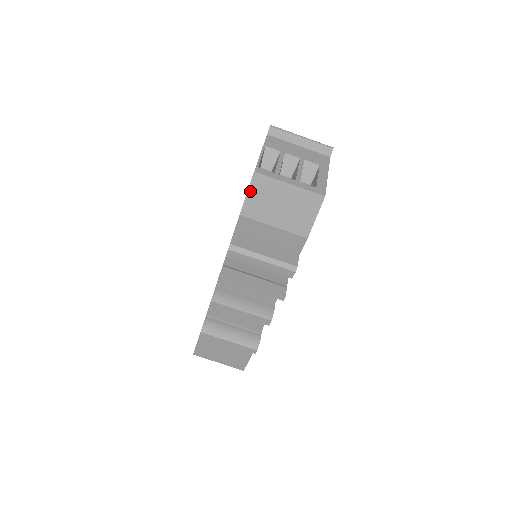
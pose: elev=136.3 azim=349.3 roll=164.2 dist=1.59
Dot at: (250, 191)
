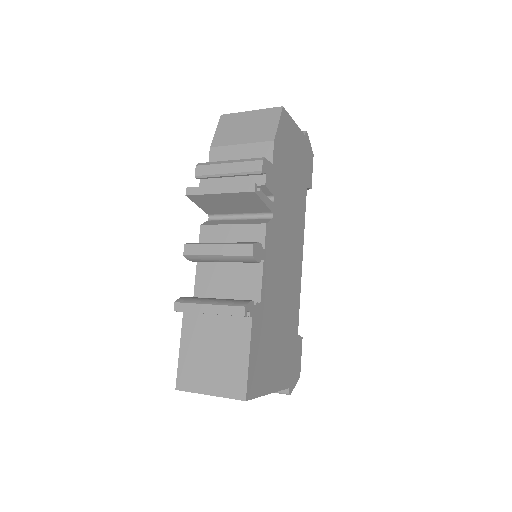
Dot at: (218, 128)
